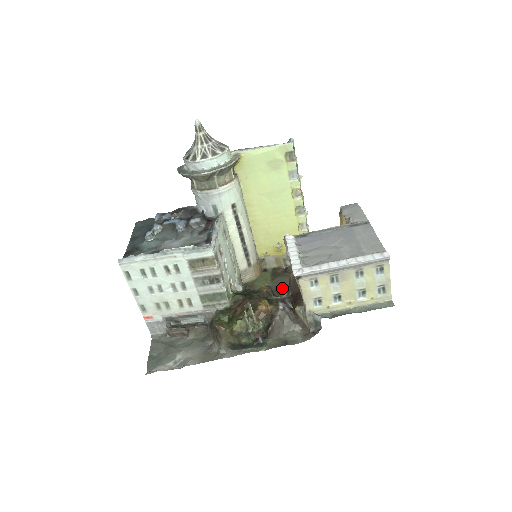
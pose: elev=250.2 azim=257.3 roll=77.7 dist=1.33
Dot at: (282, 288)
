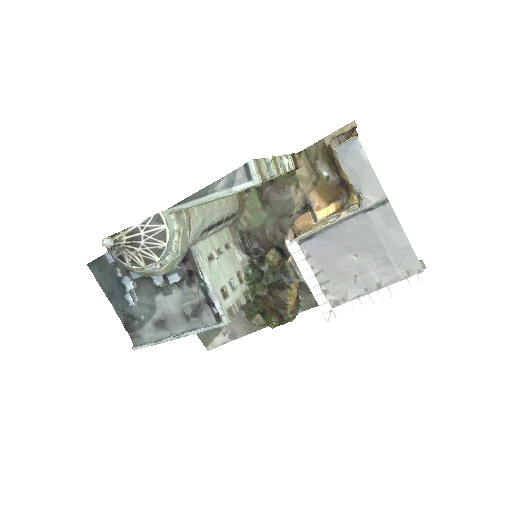
Dot at: (281, 219)
